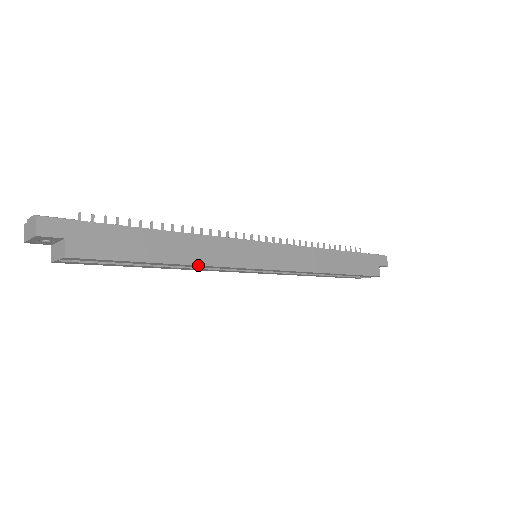
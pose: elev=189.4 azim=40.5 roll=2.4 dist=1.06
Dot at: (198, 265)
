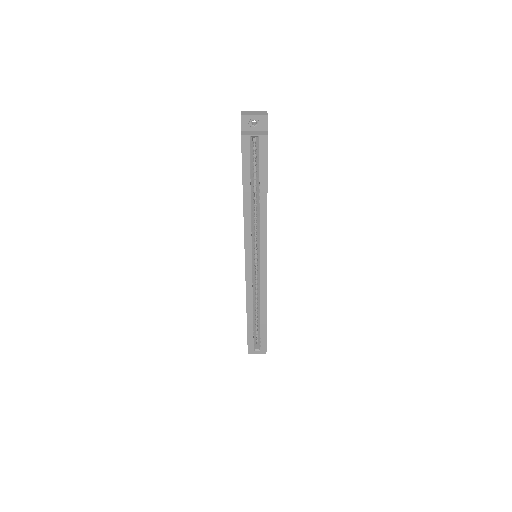
Dot at: occluded
